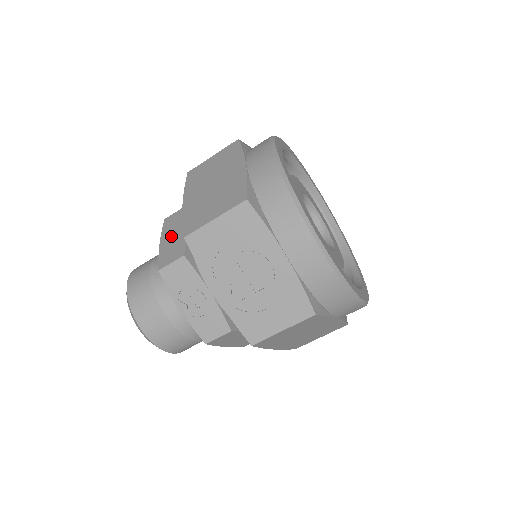
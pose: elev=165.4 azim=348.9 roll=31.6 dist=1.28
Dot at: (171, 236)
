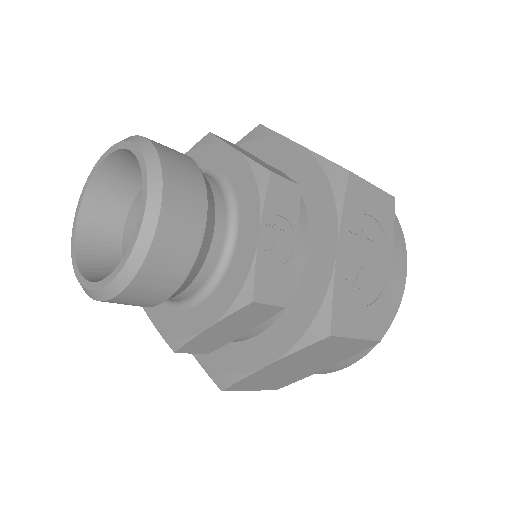
Dot at: (250, 155)
